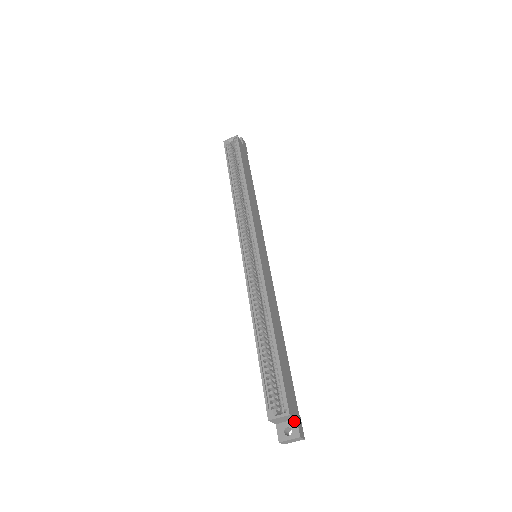
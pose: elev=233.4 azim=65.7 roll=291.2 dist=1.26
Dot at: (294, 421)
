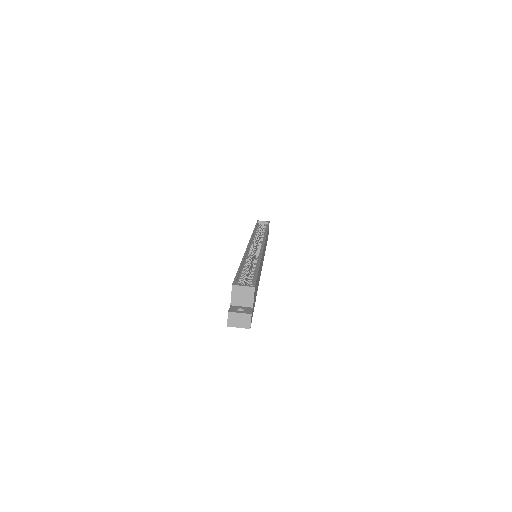
Dot at: (250, 307)
